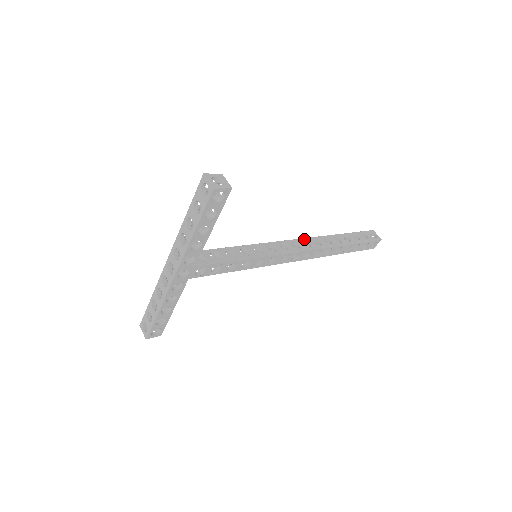
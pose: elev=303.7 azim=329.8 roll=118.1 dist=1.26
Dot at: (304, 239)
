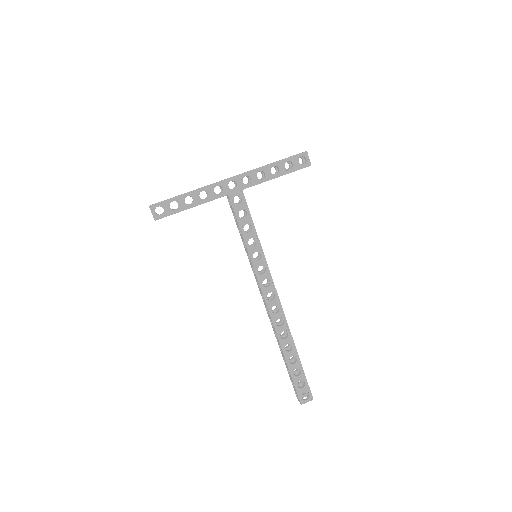
Dot at: occluded
